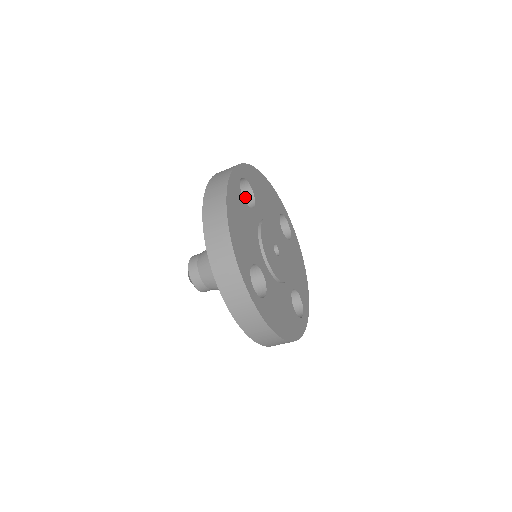
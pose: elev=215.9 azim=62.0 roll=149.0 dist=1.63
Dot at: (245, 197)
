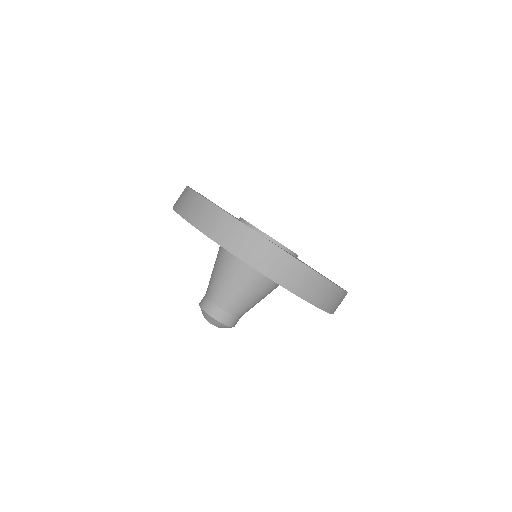
Dot at: occluded
